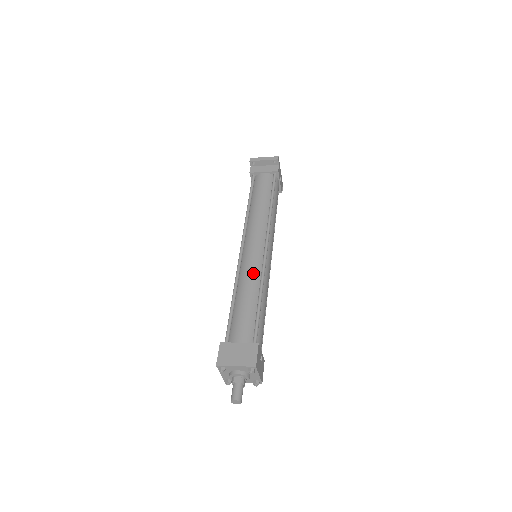
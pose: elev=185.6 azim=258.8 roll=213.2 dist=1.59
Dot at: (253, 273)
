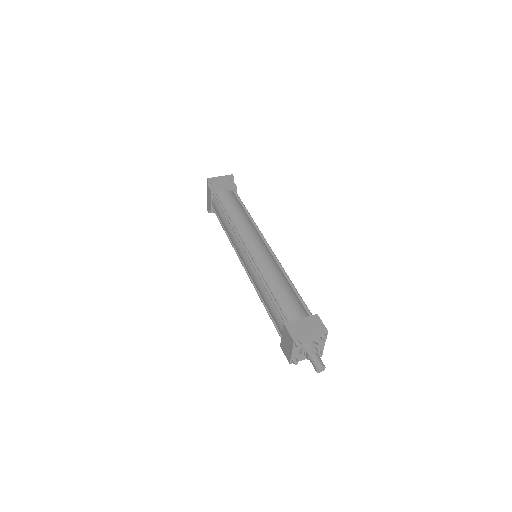
Dot at: (272, 265)
